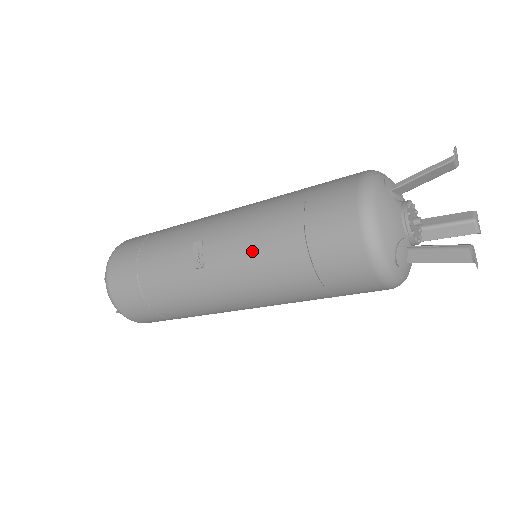
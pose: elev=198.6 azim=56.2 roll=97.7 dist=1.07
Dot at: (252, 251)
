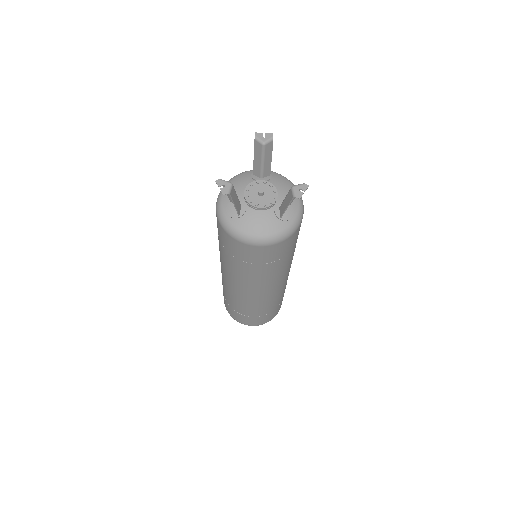
Dot at: occluded
